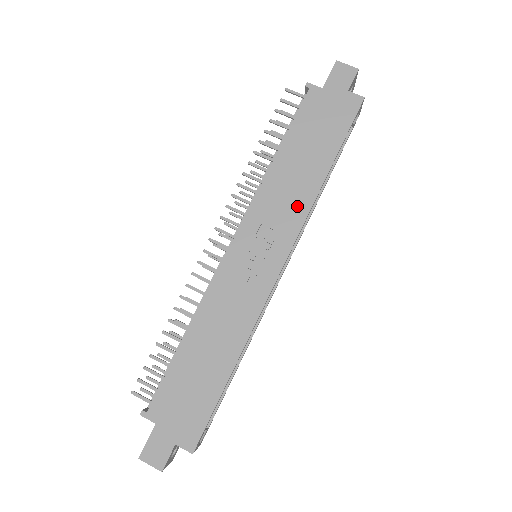
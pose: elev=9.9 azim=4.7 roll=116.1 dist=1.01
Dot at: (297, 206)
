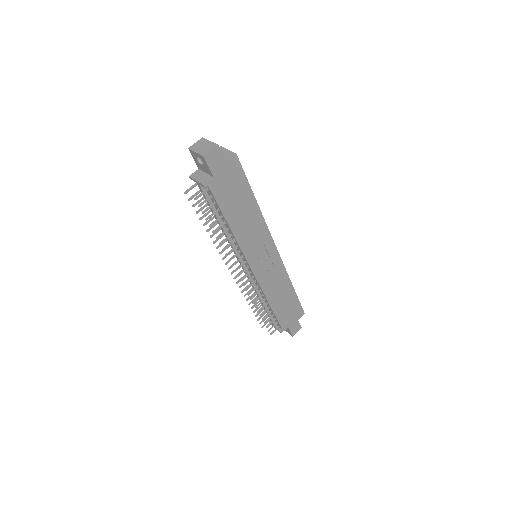
Dot at: (260, 229)
